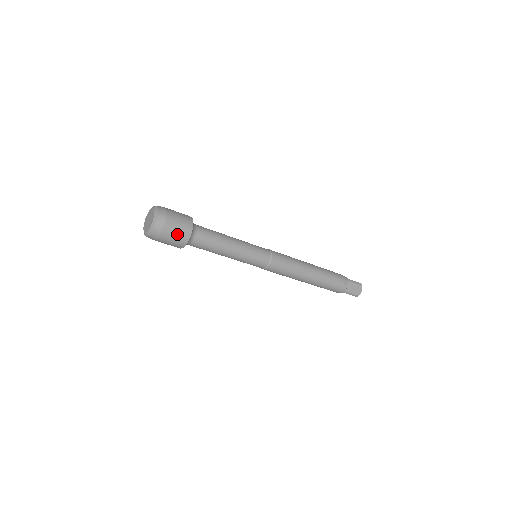
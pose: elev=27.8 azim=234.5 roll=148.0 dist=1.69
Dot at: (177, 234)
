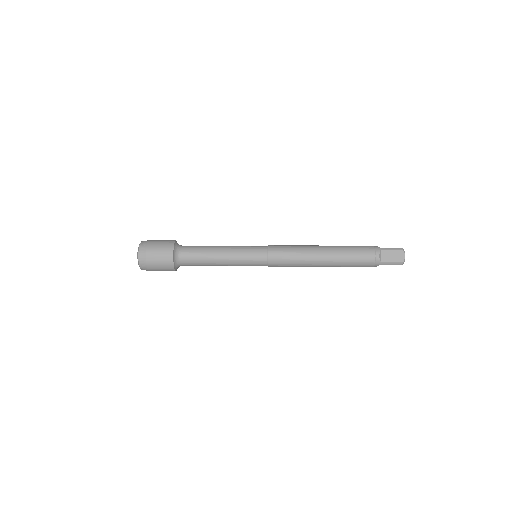
Dot at: (163, 241)
